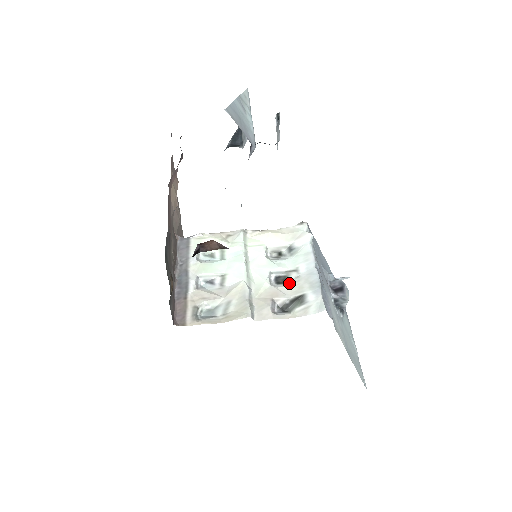
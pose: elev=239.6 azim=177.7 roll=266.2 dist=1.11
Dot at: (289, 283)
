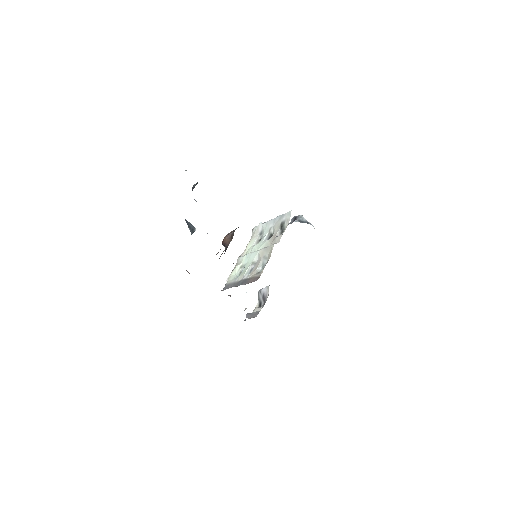
Dot at: (274, 232)
